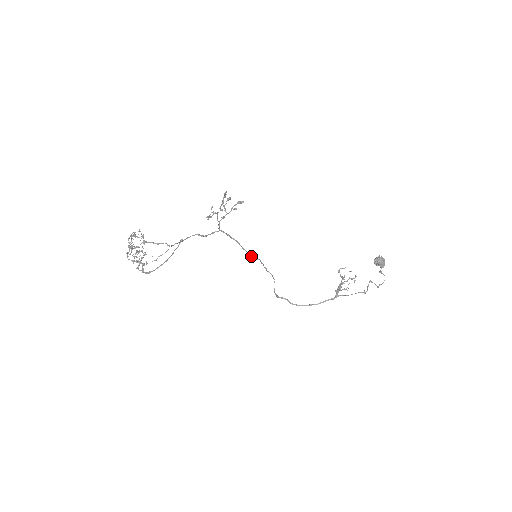
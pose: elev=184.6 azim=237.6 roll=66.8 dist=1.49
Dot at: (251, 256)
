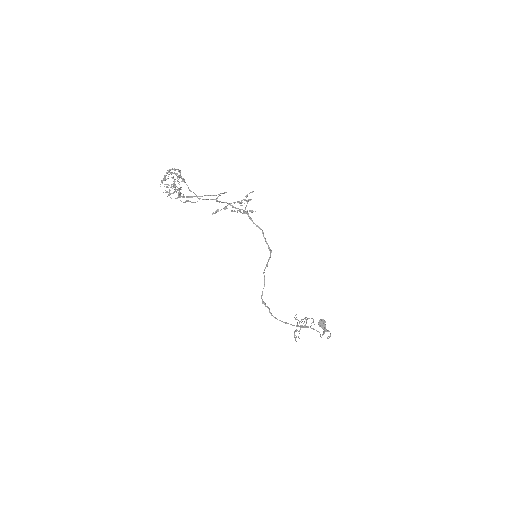
Dot at: (266, 243)
